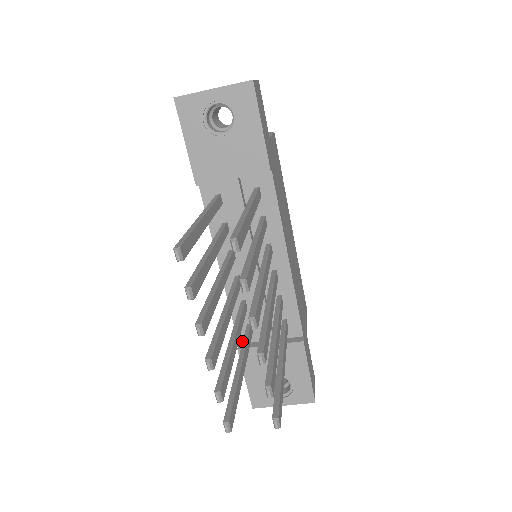
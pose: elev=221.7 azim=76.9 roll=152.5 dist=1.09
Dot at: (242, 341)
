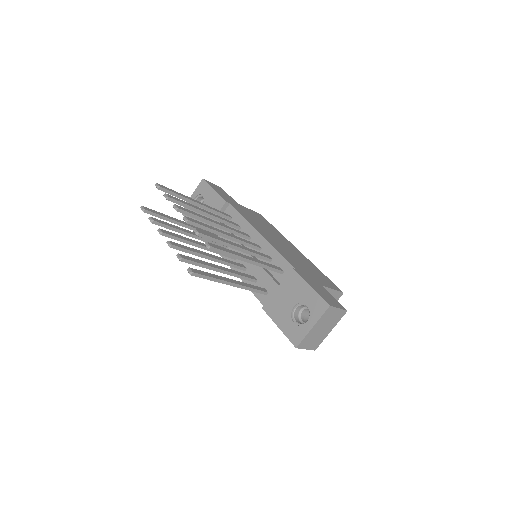
Dot at: occluded
